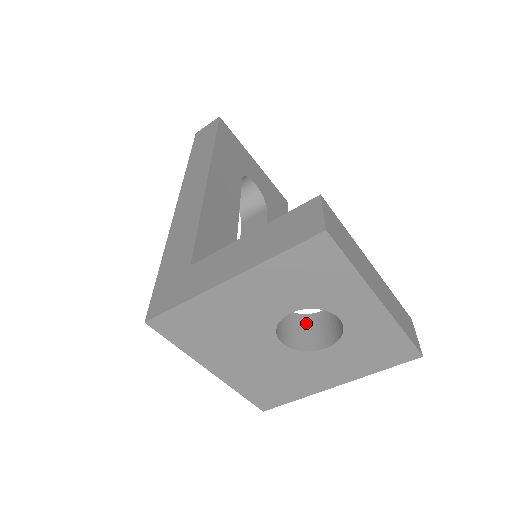
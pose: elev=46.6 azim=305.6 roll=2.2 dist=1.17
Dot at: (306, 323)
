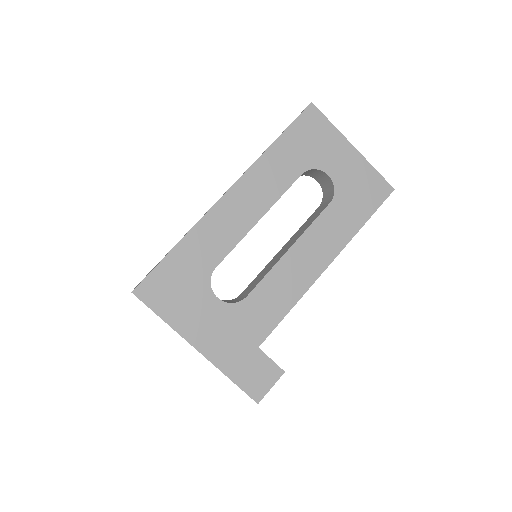
Dot at: occluded
